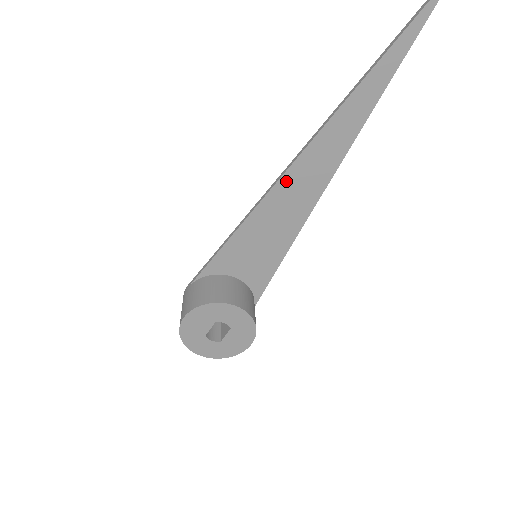
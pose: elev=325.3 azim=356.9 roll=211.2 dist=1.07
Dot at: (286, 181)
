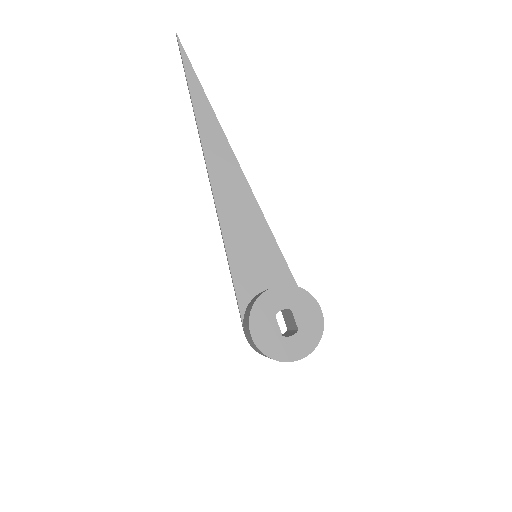
Dot at: (219, 195)
